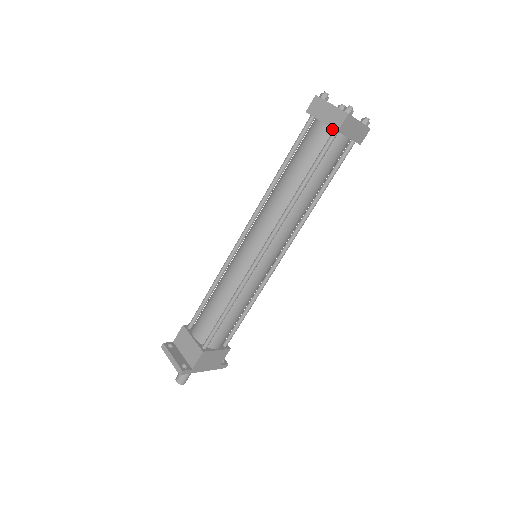
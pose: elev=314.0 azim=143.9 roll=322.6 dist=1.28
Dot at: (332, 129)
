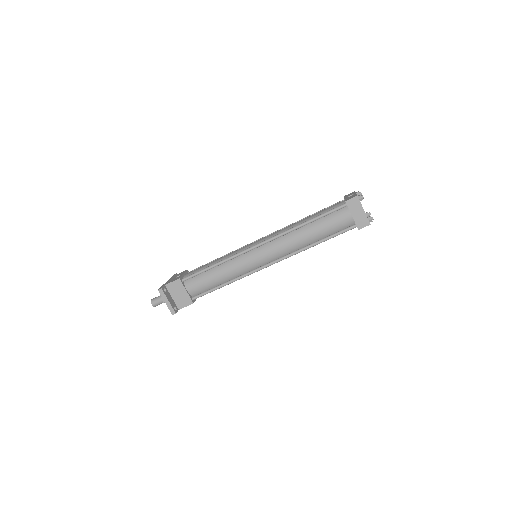
Dot at: (354, 222)
